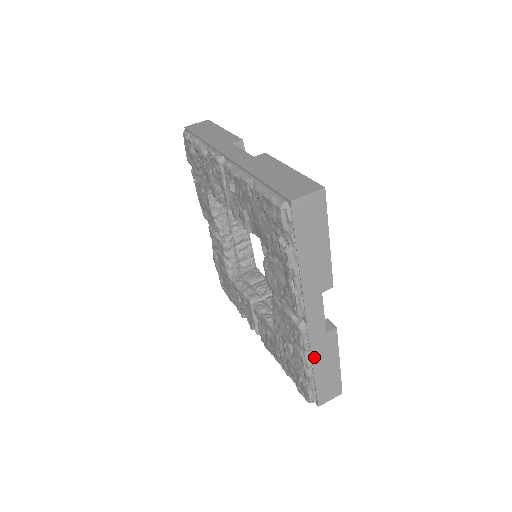
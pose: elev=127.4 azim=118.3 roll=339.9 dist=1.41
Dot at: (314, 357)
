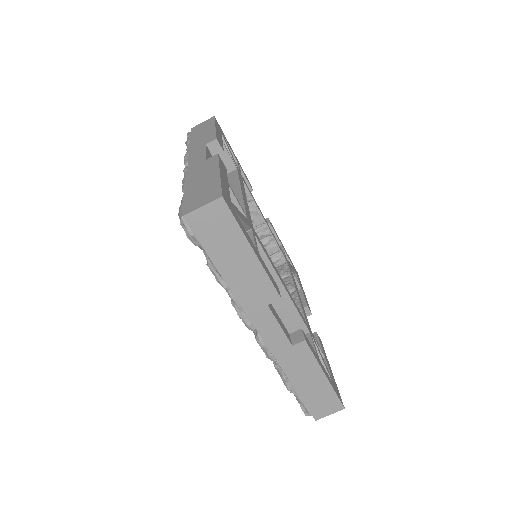
Dot at: (286, 370)
